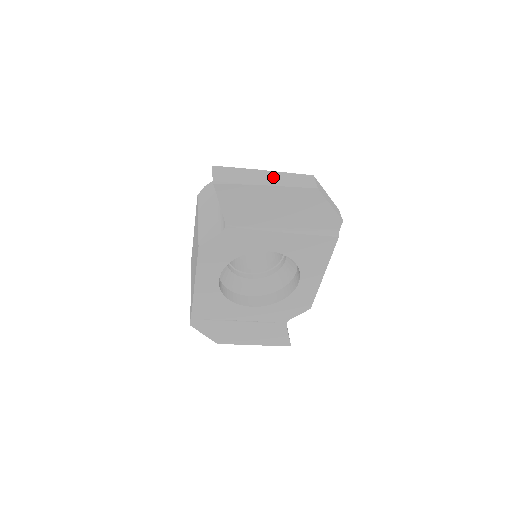
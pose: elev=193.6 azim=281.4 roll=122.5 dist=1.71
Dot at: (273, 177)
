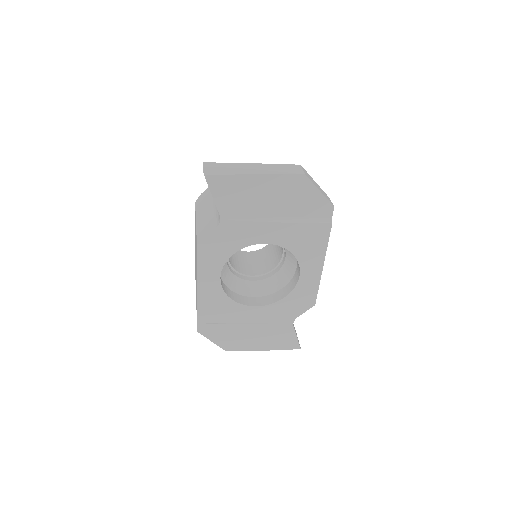
Dot at: (261, 168)
